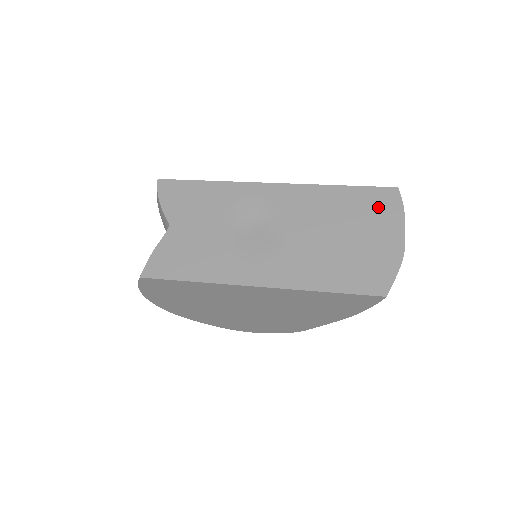
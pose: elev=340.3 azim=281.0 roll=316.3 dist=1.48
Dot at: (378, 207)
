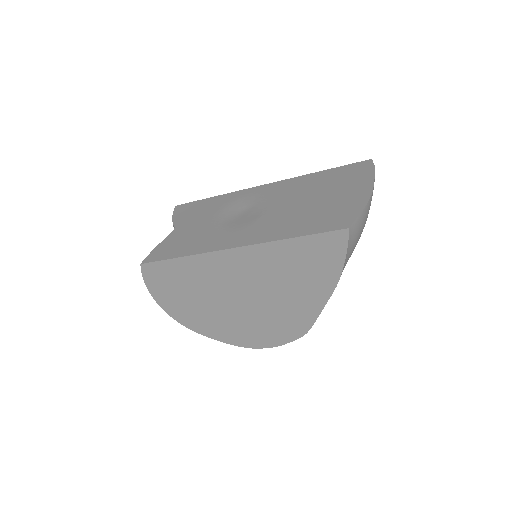
Dot at: (351, 175)
